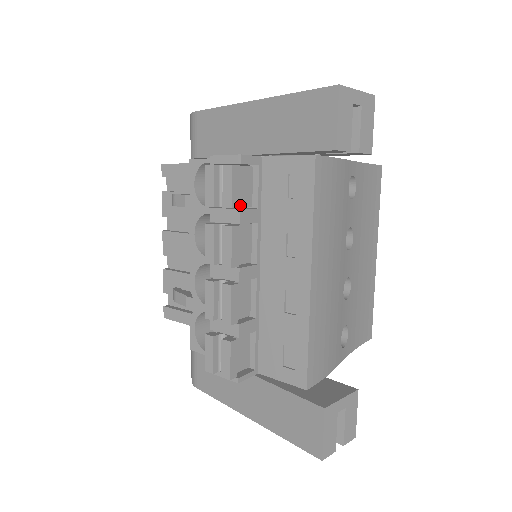
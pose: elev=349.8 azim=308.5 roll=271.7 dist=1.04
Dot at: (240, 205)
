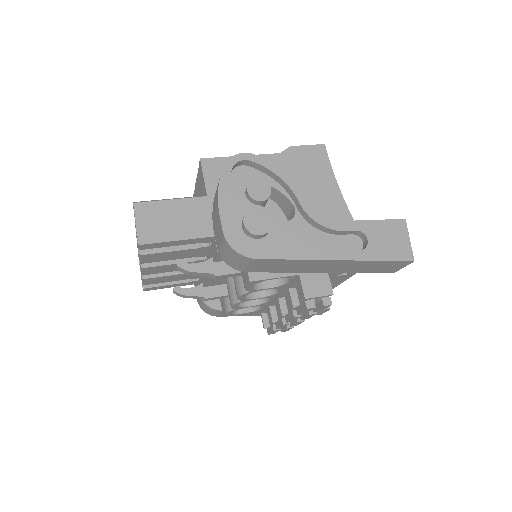
Dot at: occluded
